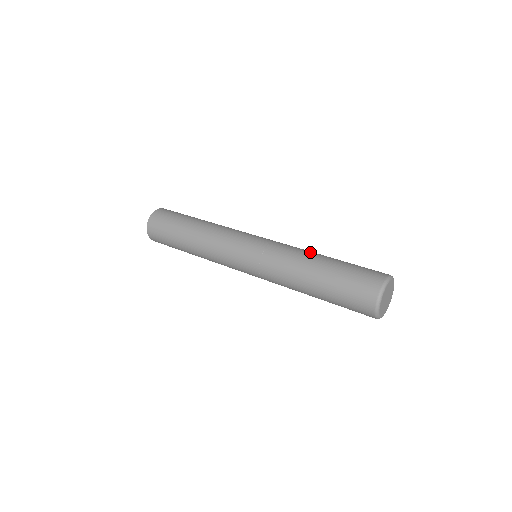
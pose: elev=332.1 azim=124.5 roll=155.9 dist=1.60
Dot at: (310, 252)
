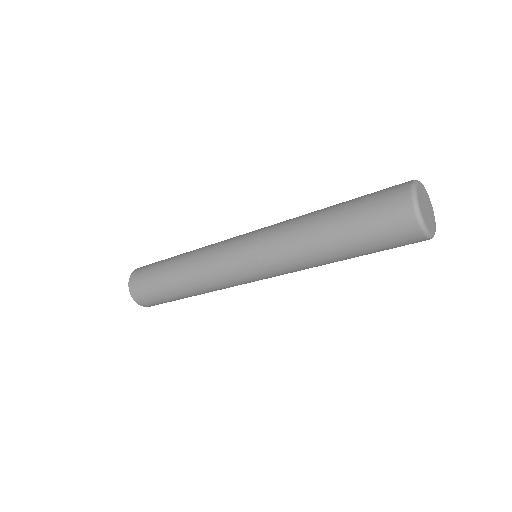
Dot at: occluded
